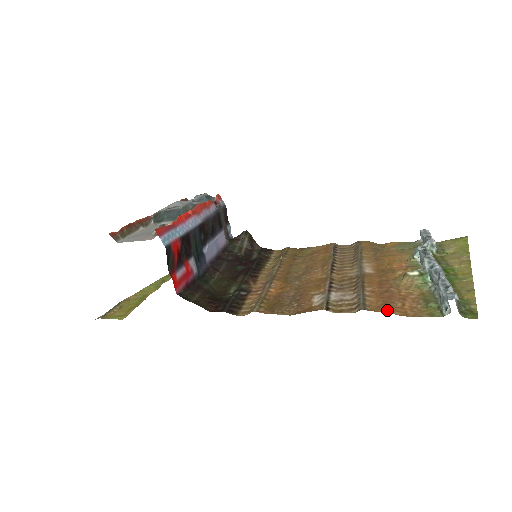
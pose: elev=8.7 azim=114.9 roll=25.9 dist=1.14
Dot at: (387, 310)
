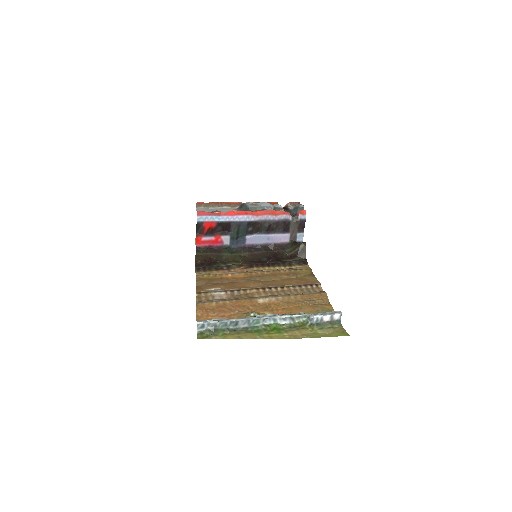
Dot at: (200, 310)
